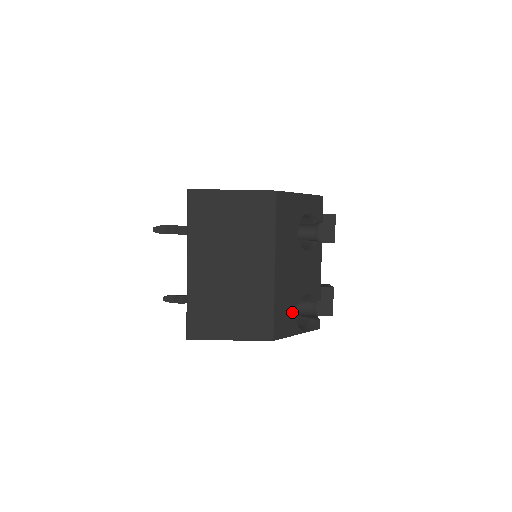
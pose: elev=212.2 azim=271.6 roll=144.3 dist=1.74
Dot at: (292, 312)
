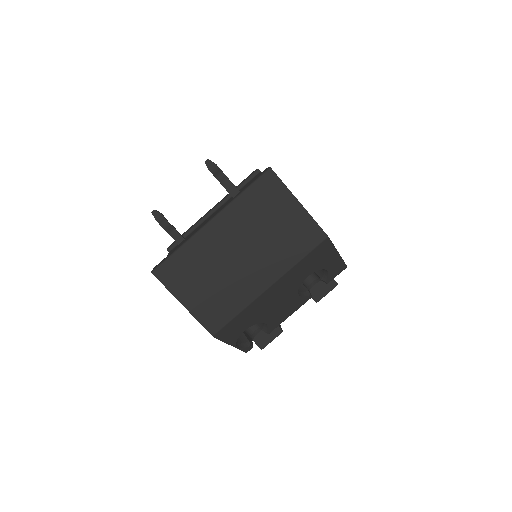
Dot at: (244, 327)
